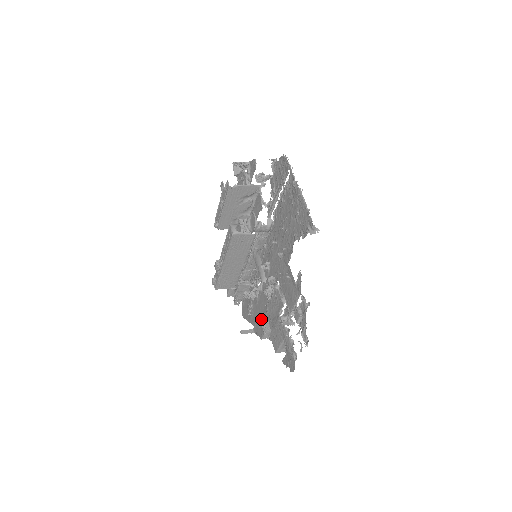
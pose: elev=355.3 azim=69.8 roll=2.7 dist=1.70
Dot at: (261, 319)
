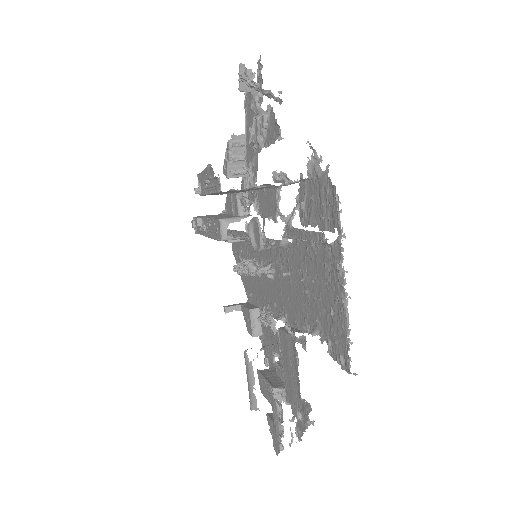
Dot at: (251, 315)
